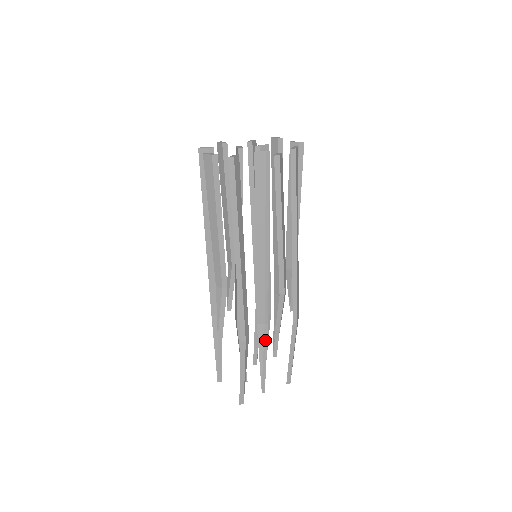
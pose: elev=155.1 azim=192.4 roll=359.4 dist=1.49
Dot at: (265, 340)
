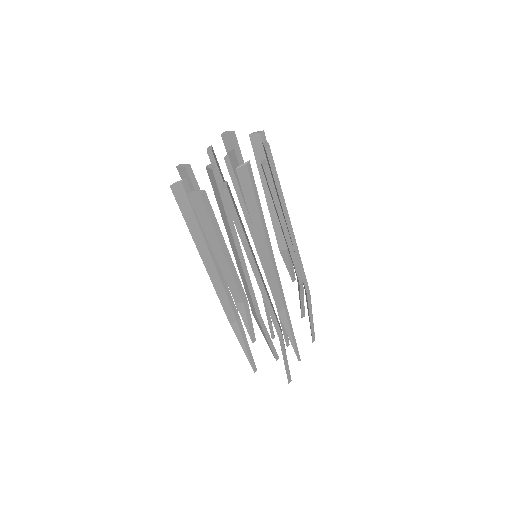
Dot at: (289, 321)
